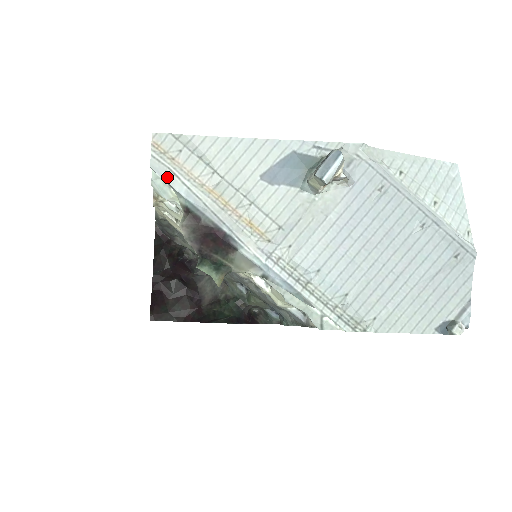
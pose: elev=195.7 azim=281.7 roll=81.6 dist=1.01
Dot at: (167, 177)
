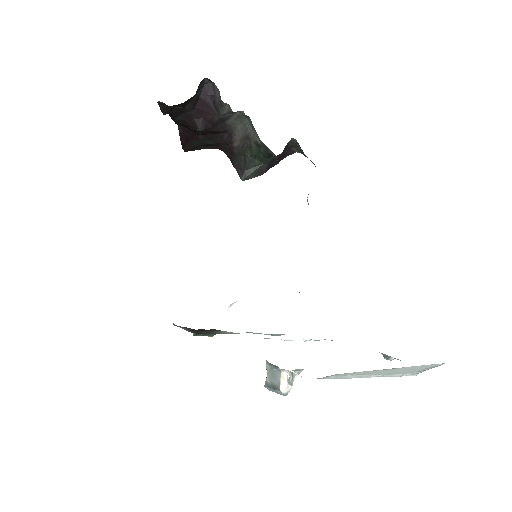
Dot at: occluded
